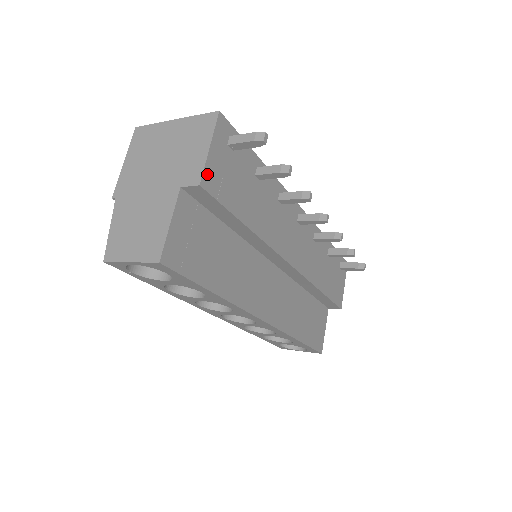
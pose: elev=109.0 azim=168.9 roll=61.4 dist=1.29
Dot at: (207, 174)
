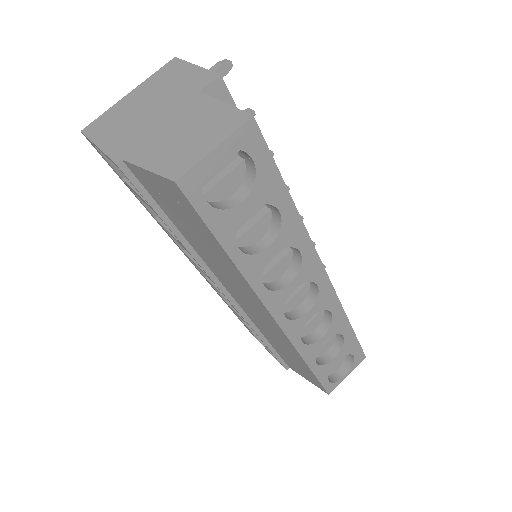
Dot at: occluded
